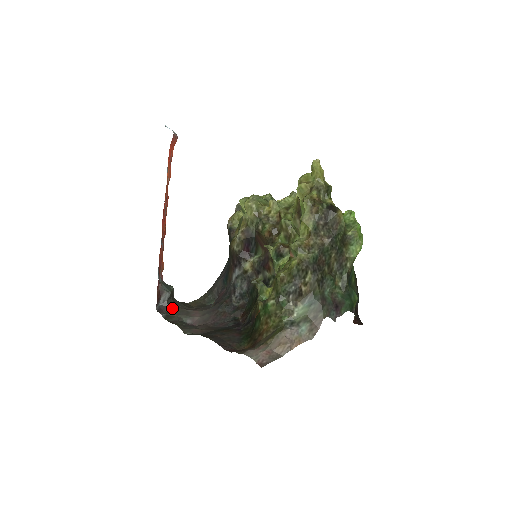
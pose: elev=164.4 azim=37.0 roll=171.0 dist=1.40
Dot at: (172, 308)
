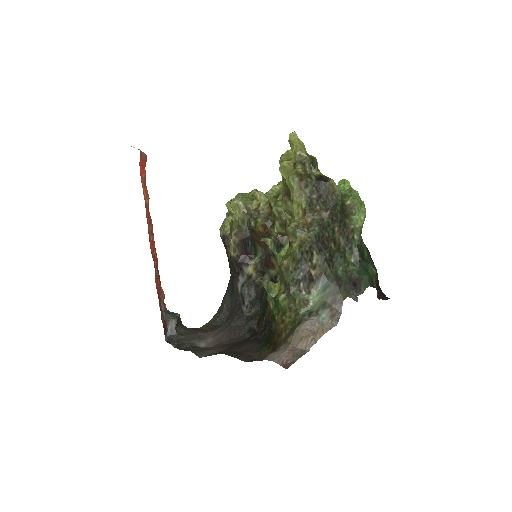
Dot at: (182, 335)
